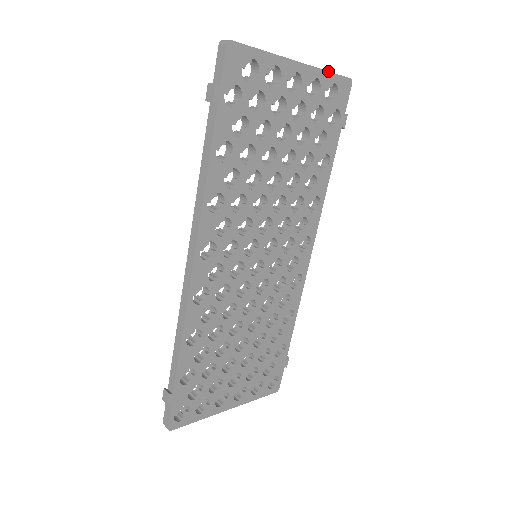
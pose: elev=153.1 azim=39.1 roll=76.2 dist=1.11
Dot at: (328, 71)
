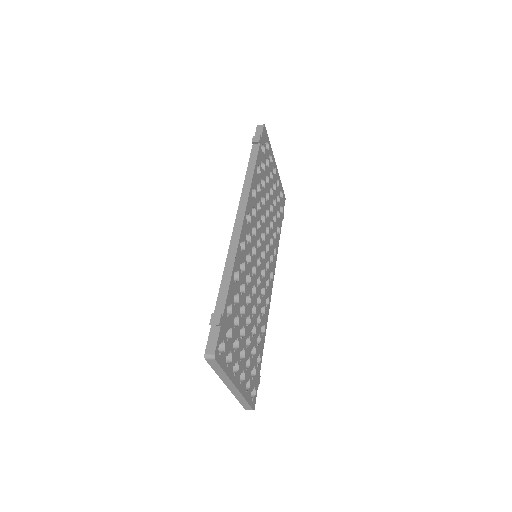
Dot at: occluded
